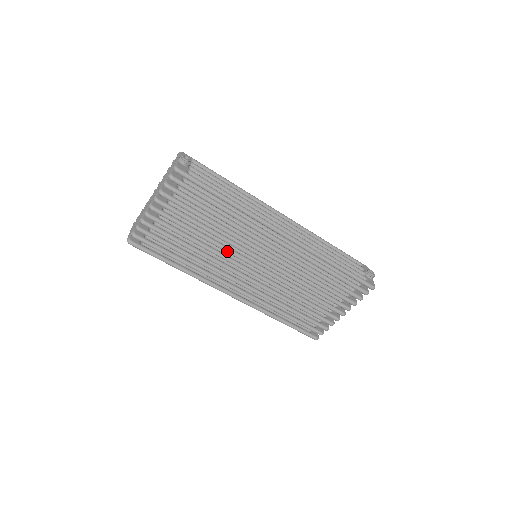
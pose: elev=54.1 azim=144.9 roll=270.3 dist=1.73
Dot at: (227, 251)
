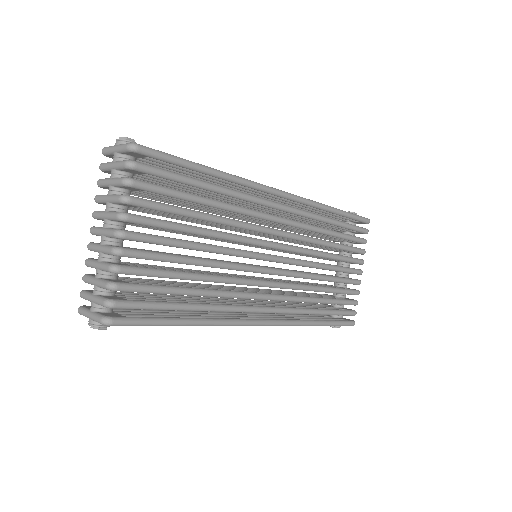
Dot at: (239, 253)
